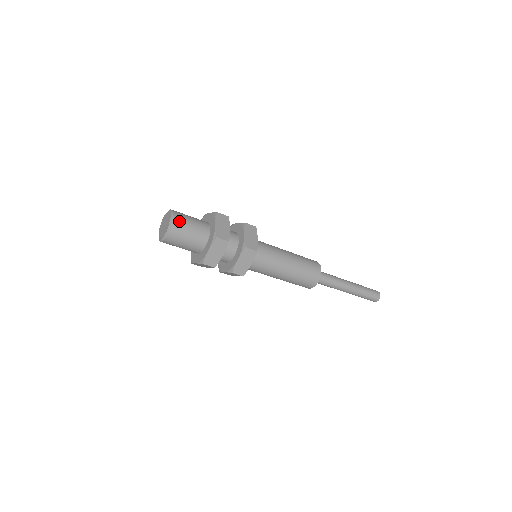
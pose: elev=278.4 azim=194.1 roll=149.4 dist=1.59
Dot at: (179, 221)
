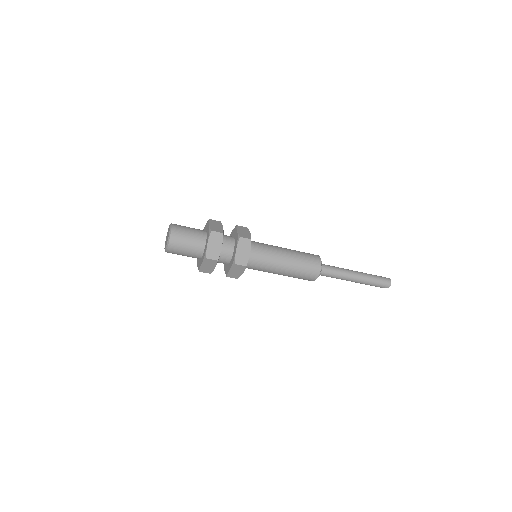
Dot at: (178, 227)
